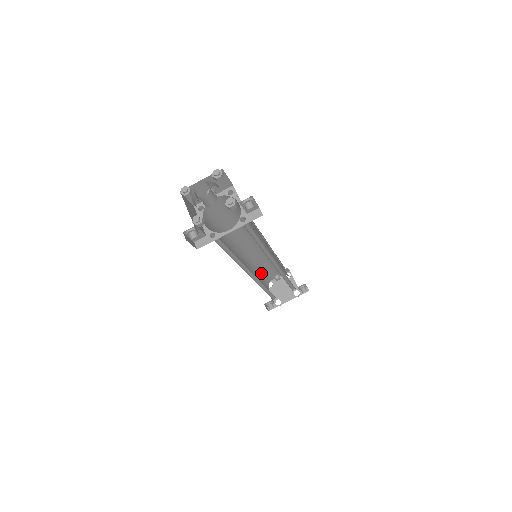
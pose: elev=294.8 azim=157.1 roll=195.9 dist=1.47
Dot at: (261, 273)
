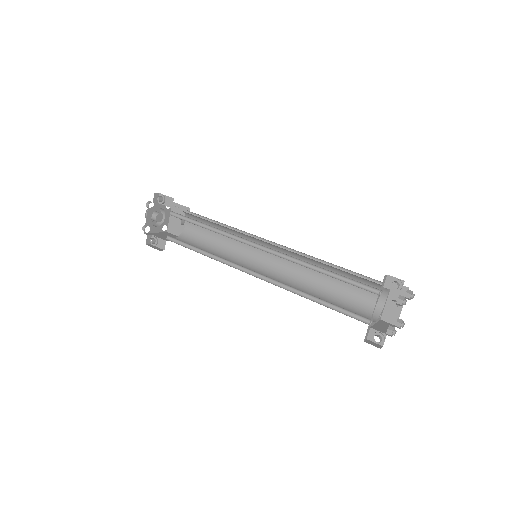
Dot at: (335, 296)
